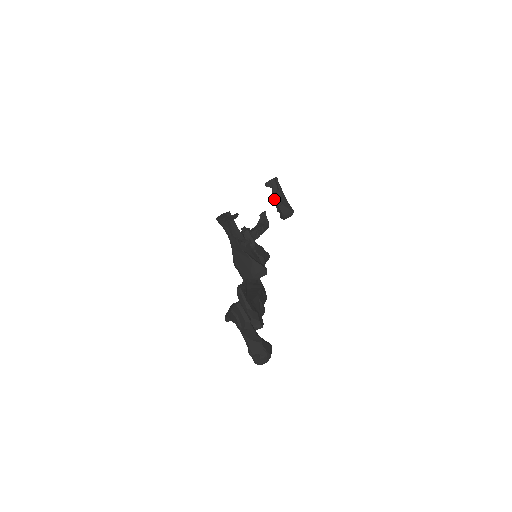
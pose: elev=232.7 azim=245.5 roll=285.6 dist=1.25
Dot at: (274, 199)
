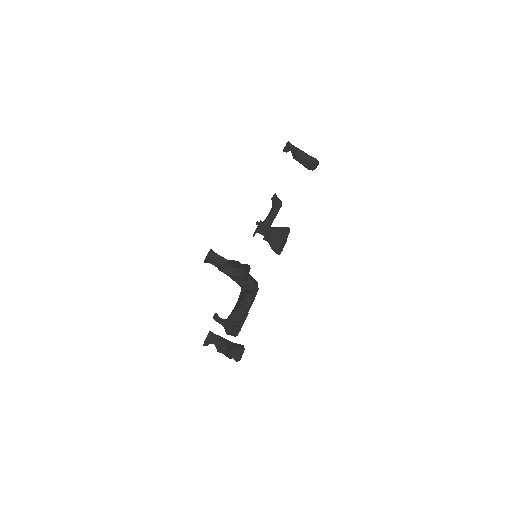
Dot at: (296, 160)
